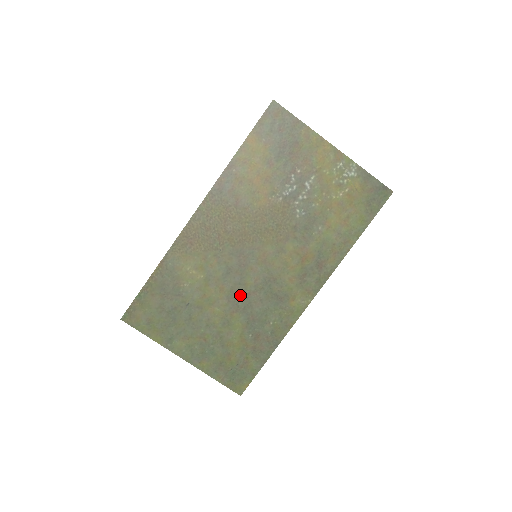
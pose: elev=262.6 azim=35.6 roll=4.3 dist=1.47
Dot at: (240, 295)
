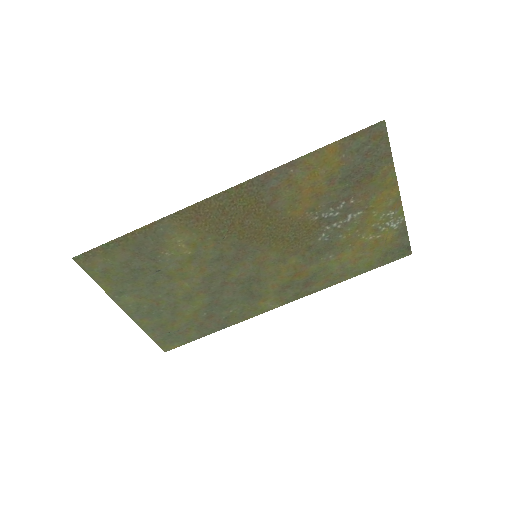
Dot at: (217, 281)
